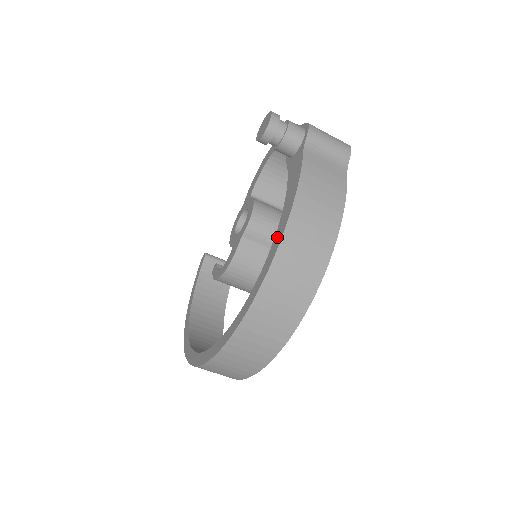
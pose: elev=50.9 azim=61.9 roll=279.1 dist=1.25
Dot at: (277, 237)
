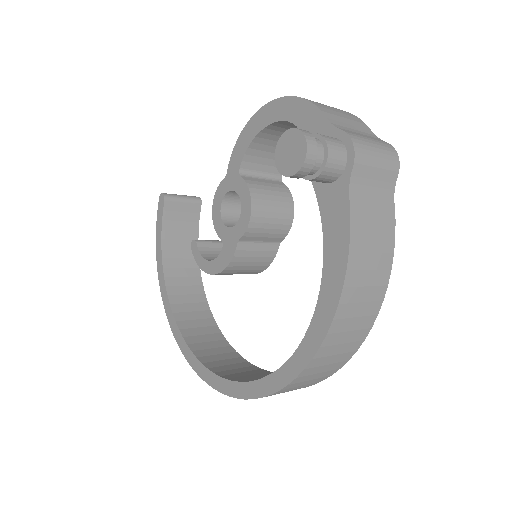
Dot at: (319, 319)
